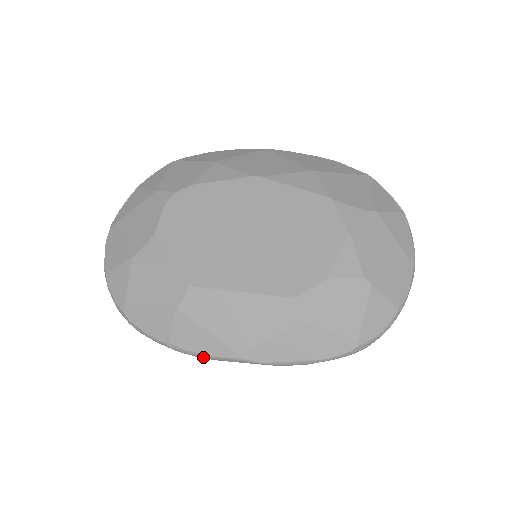
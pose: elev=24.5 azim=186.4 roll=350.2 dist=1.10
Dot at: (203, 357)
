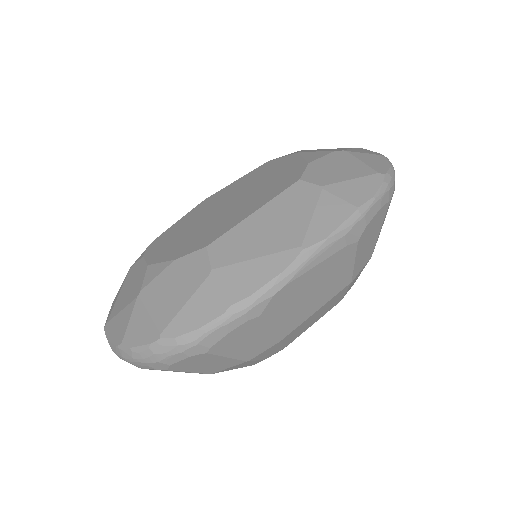
Dot at: (273, 289)
